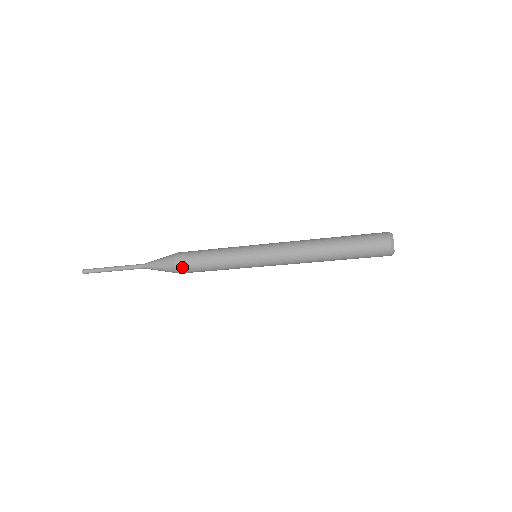
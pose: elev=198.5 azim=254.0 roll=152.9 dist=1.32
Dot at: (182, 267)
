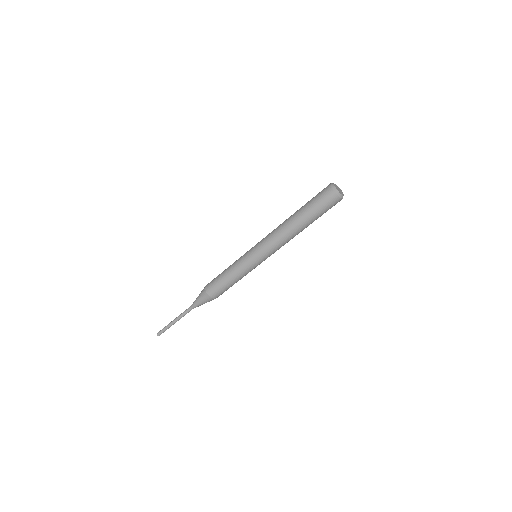
Dot at: (209, 286)
